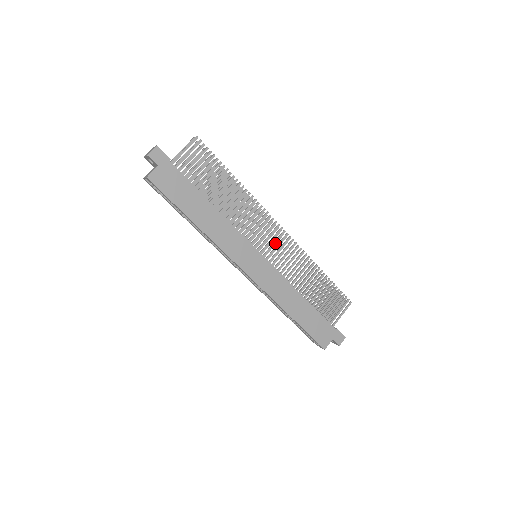
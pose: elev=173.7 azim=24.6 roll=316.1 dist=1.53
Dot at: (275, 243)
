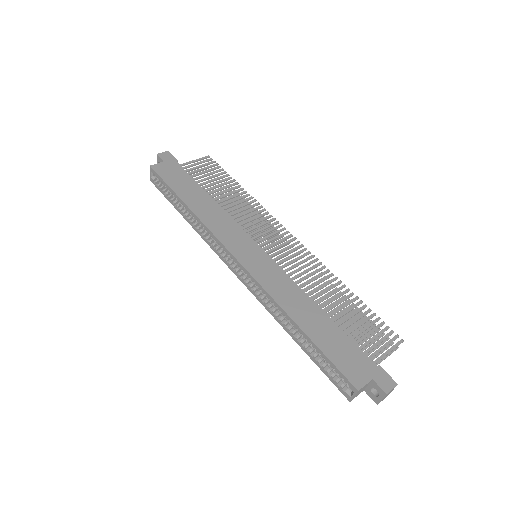
Dot at: (281, 246)
